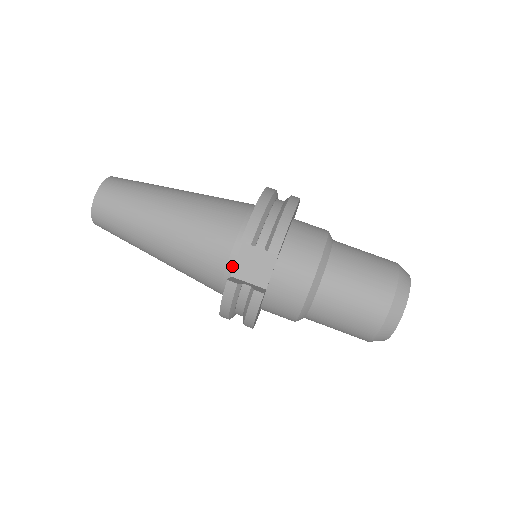
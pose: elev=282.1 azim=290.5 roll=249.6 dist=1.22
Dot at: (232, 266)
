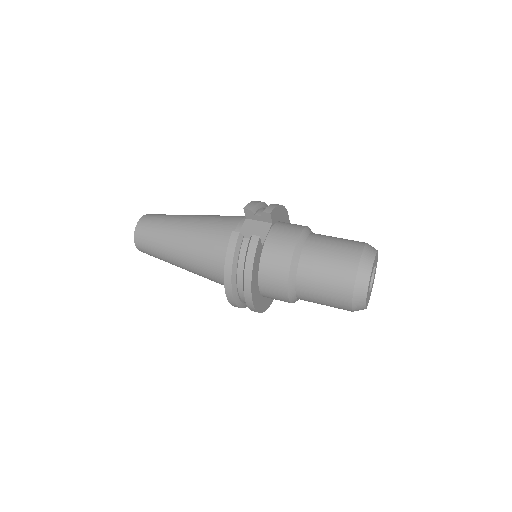
Dot at: occluded
